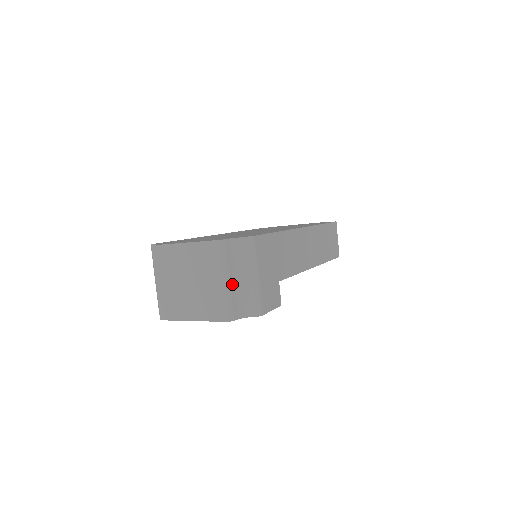
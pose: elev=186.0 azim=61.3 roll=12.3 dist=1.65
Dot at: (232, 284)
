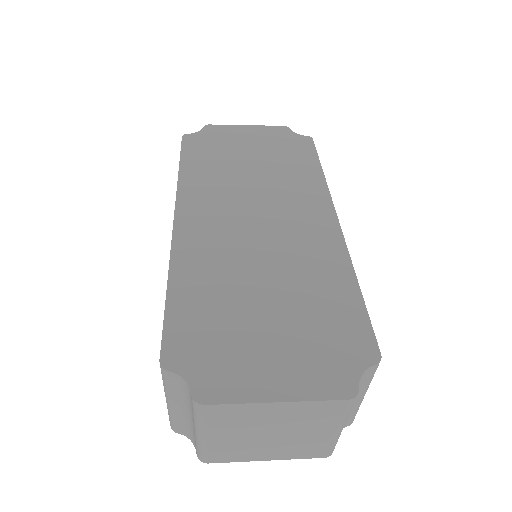
Dot at: occluded
